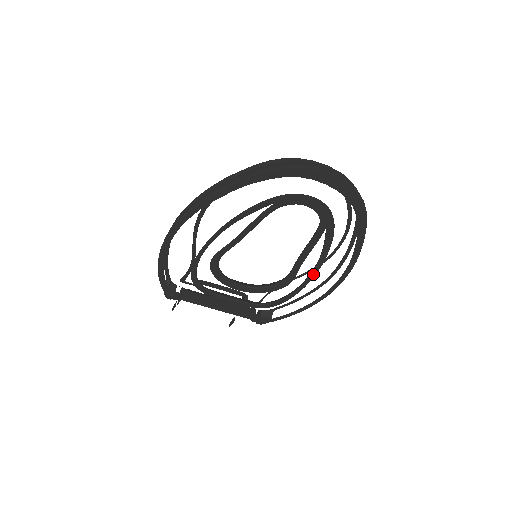
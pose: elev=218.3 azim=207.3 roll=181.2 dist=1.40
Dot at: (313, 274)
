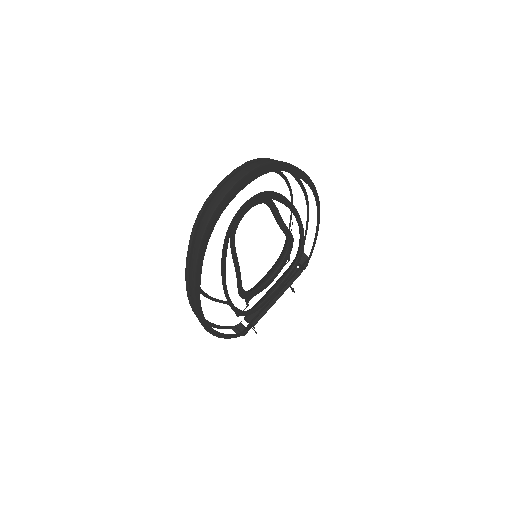
Dot at: (298, 218)
